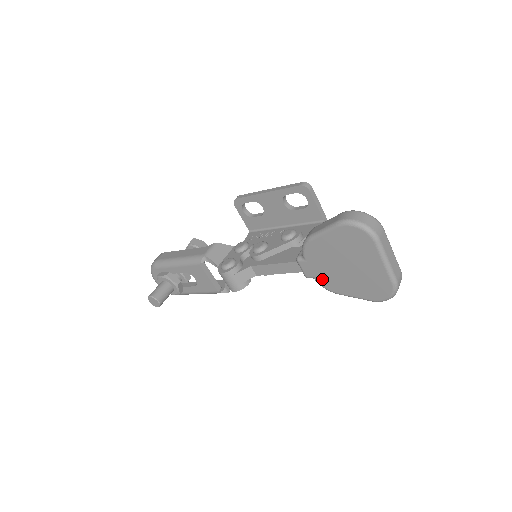
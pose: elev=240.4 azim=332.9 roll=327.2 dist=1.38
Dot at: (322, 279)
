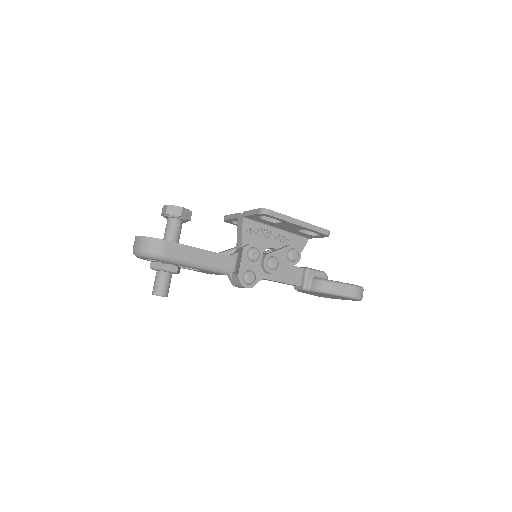
Dot at: occluded
